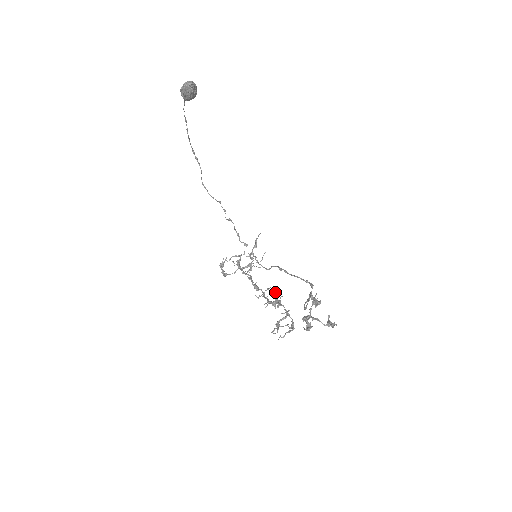
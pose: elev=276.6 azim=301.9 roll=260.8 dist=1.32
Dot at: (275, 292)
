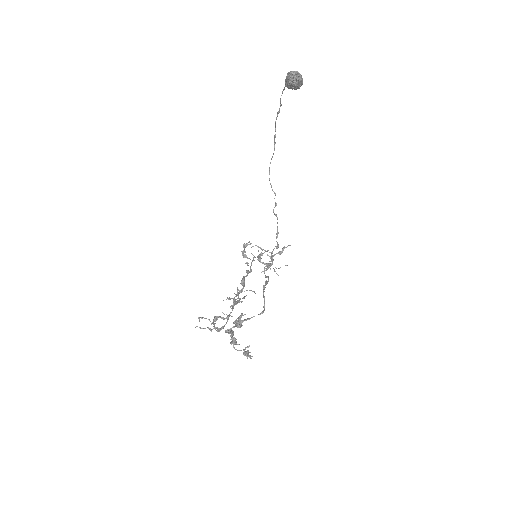
Dot at: occluded
